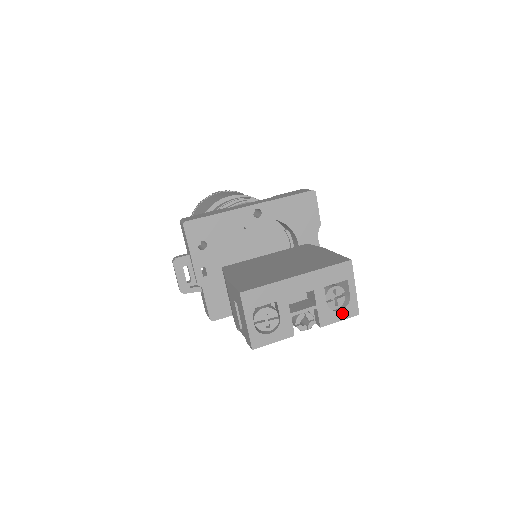
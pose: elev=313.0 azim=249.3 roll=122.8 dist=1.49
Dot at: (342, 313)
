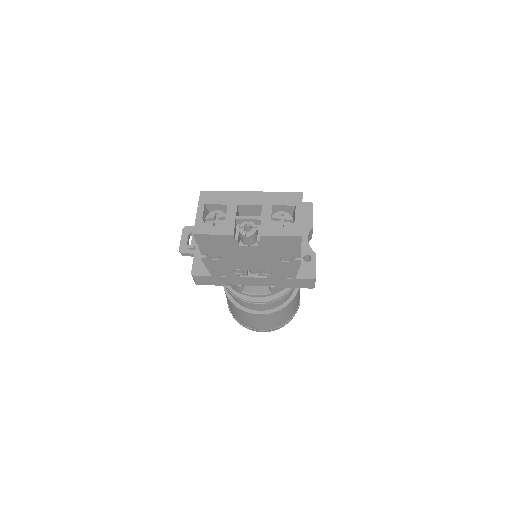
Dot at: (284, 230)
